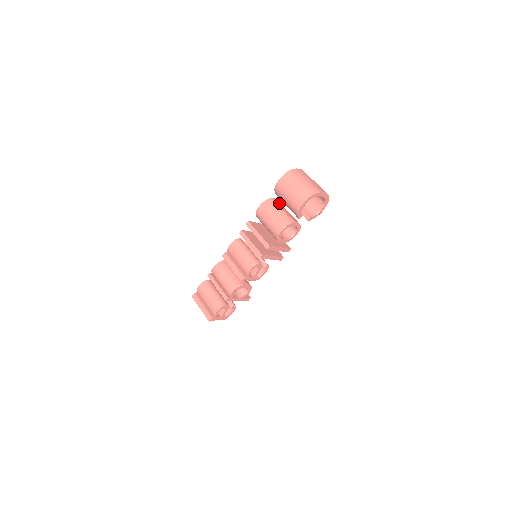
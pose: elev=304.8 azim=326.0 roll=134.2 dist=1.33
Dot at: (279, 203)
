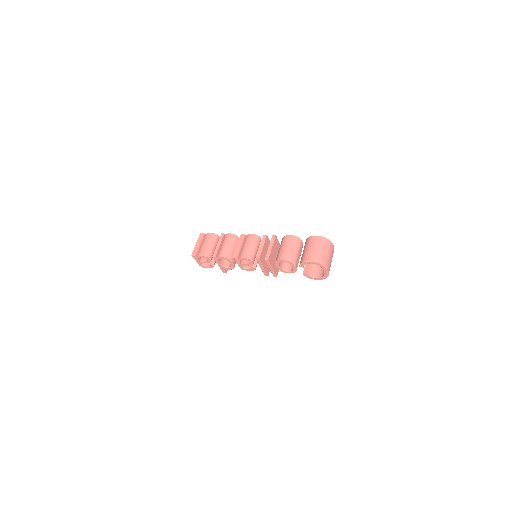
Dot at: (302, 247)
